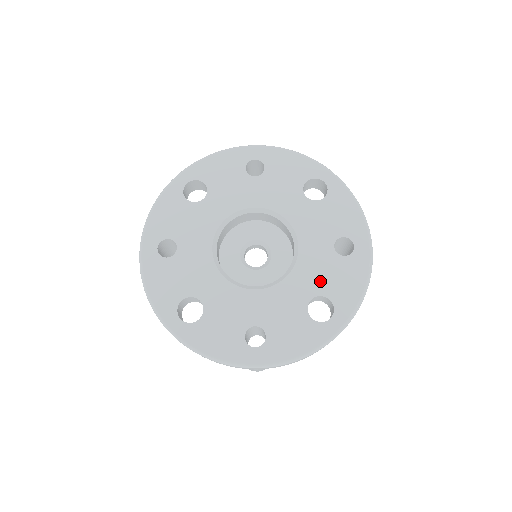
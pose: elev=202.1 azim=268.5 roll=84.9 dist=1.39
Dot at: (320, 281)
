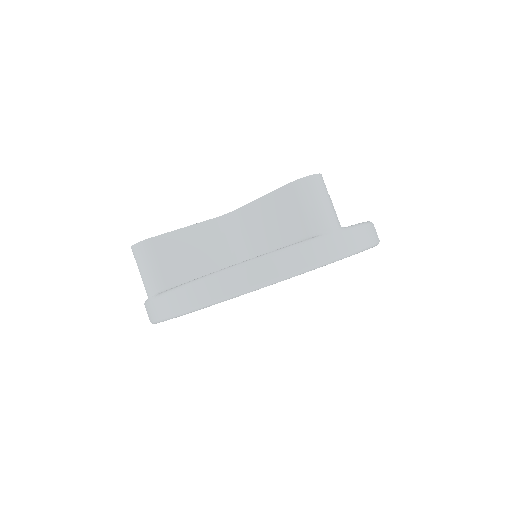
Dot at: occluded
